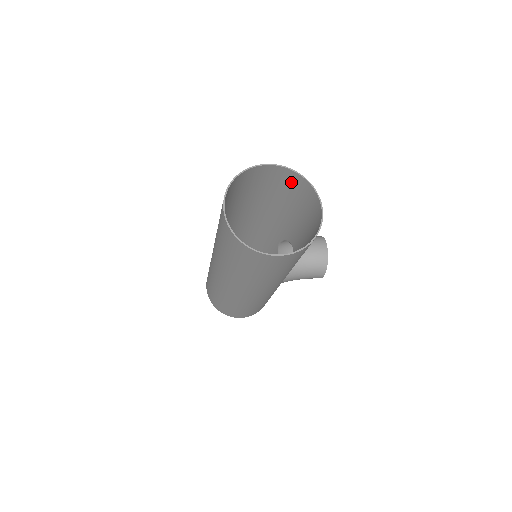
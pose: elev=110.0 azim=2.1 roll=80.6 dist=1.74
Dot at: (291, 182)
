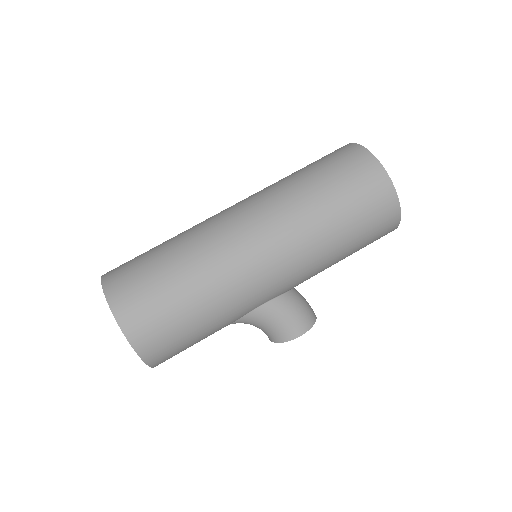
Dot at: occluded
